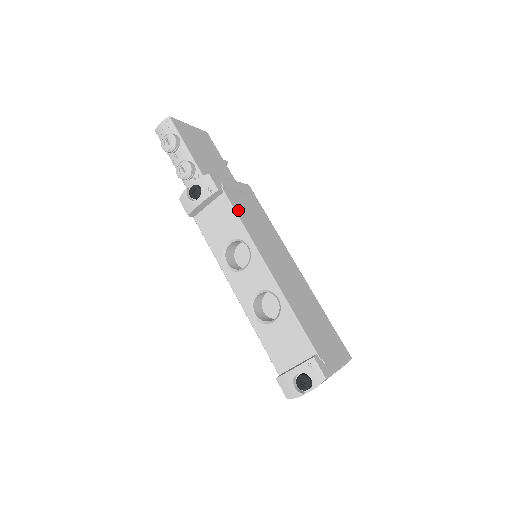
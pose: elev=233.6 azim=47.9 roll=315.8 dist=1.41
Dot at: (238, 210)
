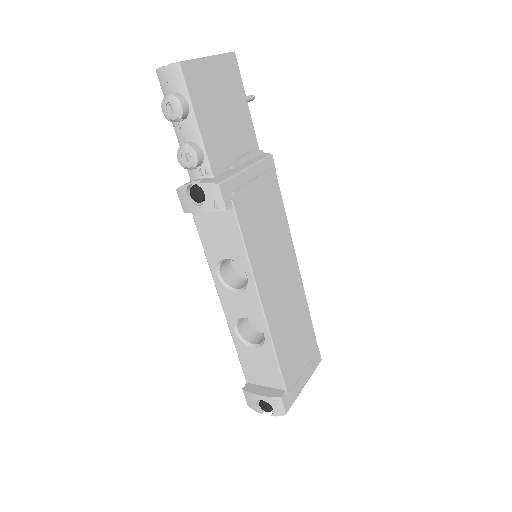
Dot at: (246, 229)
